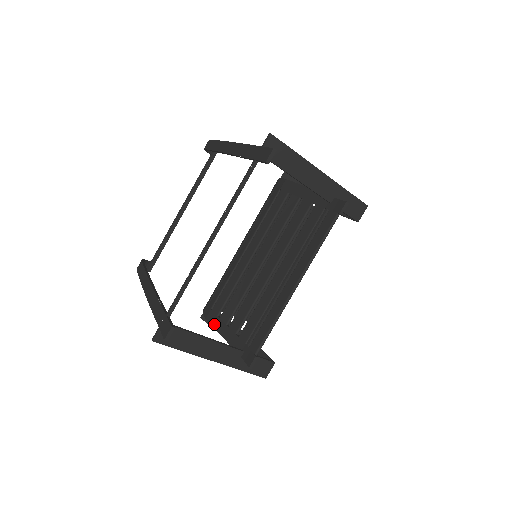
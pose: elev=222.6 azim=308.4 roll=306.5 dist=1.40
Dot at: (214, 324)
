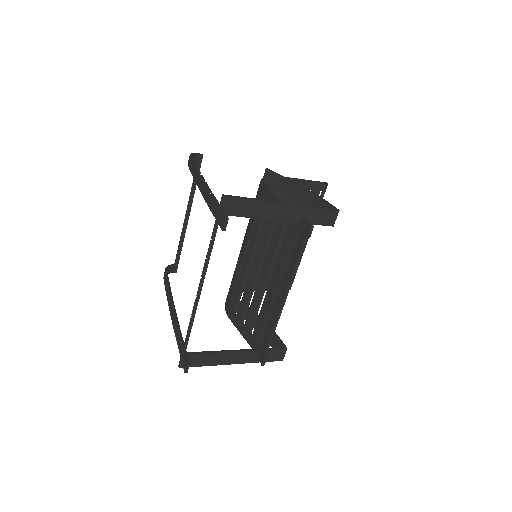
Dot at: (233, 321)
